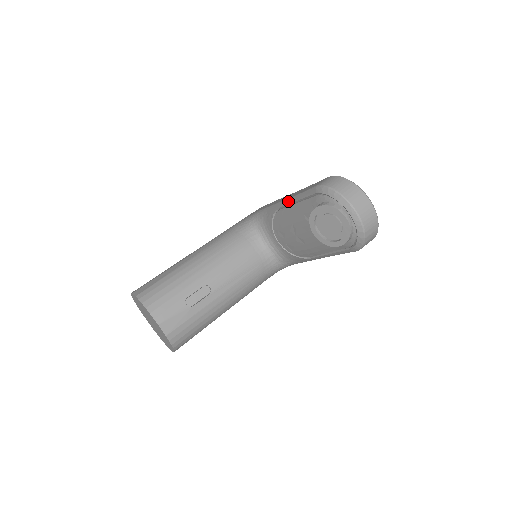
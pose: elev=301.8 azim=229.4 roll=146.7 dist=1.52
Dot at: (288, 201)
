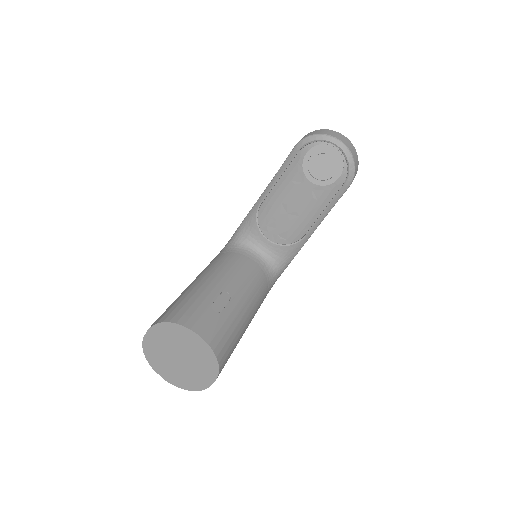
Dot at: (269, 186)
